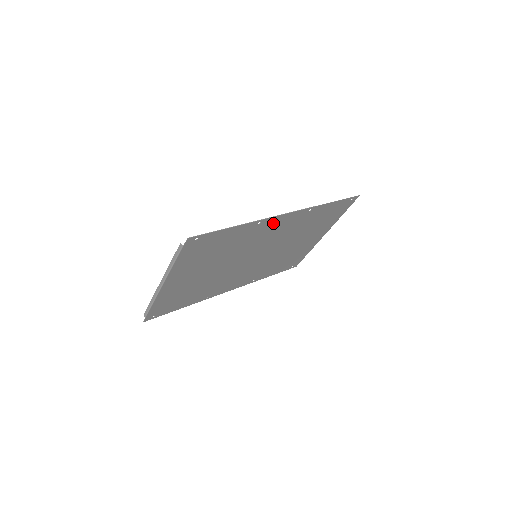
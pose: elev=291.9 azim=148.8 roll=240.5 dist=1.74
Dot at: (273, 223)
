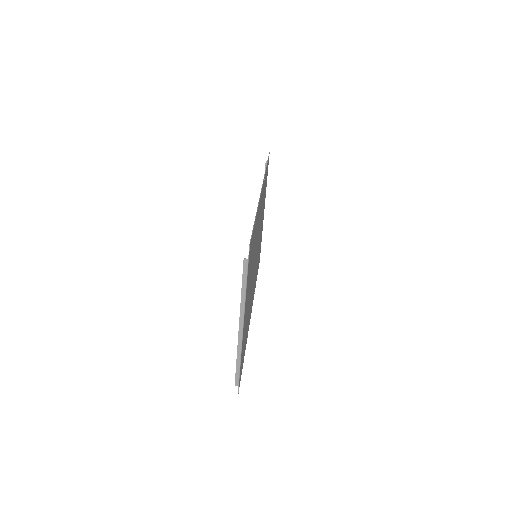
Dot at: occluded
